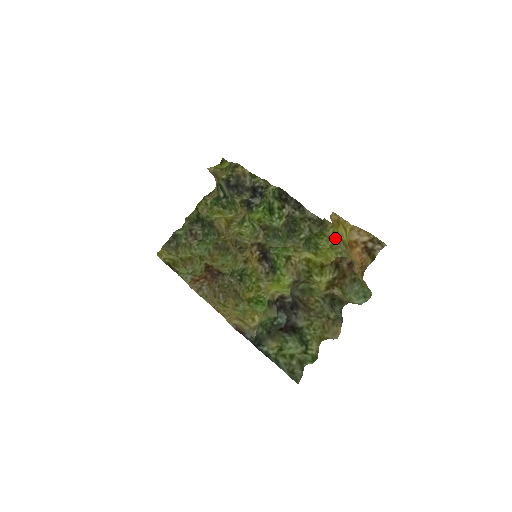
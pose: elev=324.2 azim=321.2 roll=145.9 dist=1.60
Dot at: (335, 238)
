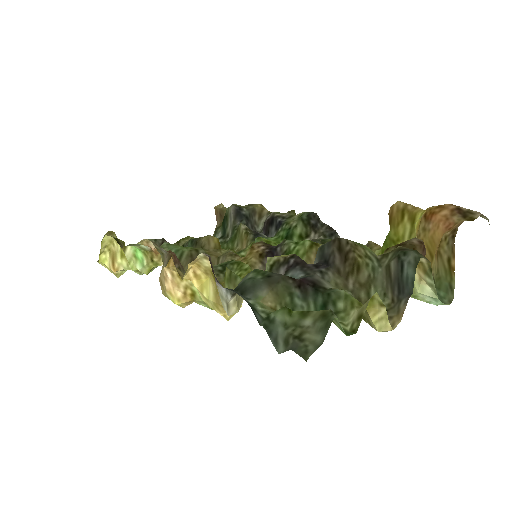
Dot at: occluded
